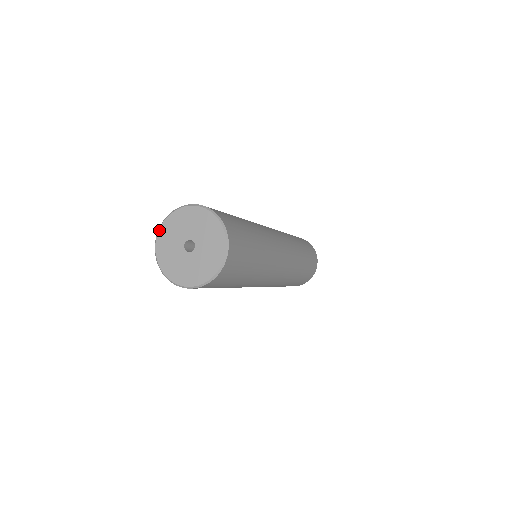
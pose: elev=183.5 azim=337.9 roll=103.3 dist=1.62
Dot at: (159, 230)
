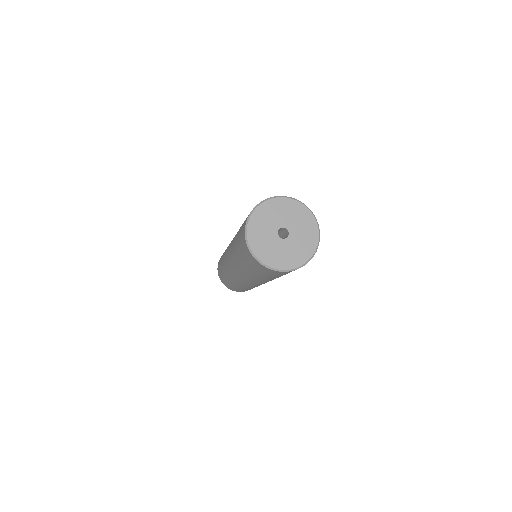
Dot at: (252, 213)
